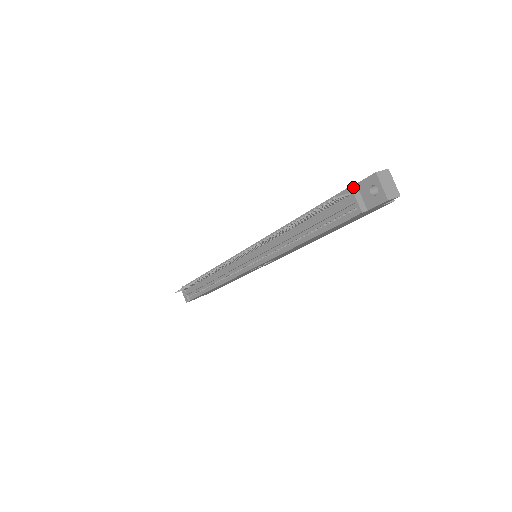
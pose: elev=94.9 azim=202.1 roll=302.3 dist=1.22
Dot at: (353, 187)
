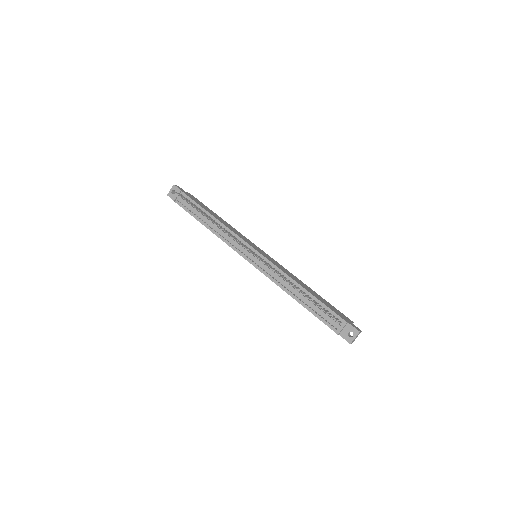
Dot at: (347, 323)
